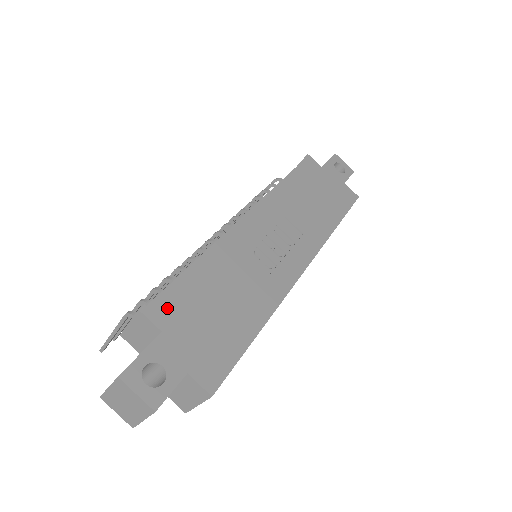
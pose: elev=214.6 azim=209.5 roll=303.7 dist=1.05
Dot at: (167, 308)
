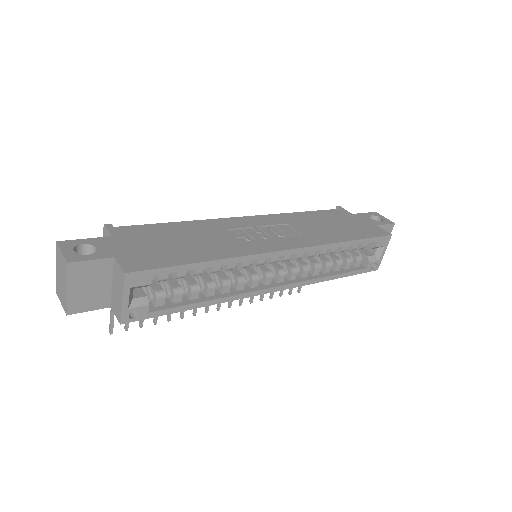
Dot at: (128, 229)
